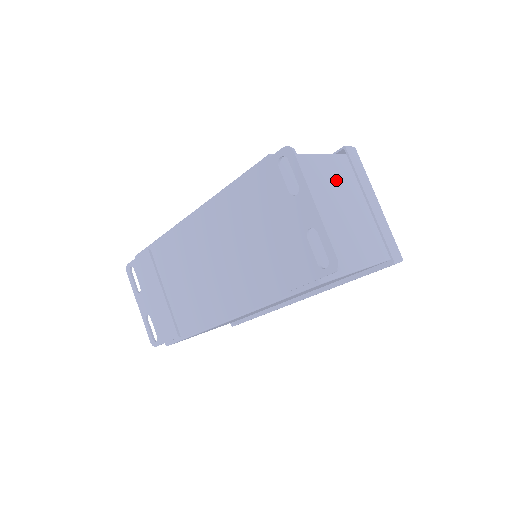
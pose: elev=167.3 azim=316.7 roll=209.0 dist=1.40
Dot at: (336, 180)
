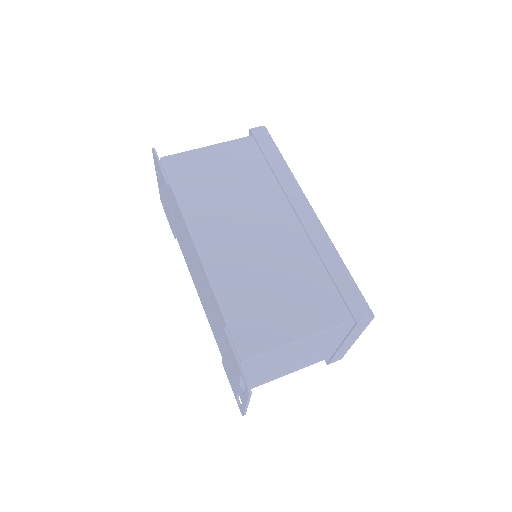
Dot at: (317, 343)
